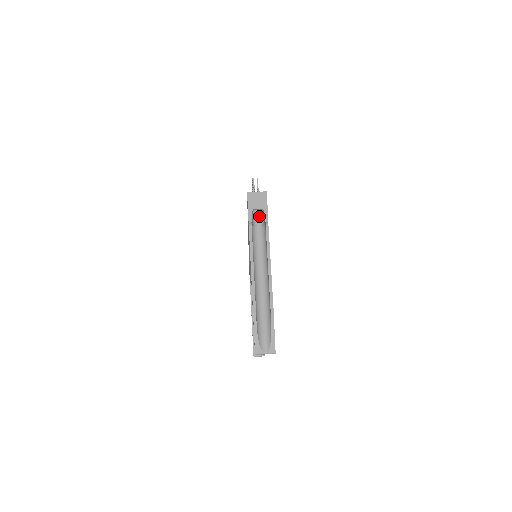
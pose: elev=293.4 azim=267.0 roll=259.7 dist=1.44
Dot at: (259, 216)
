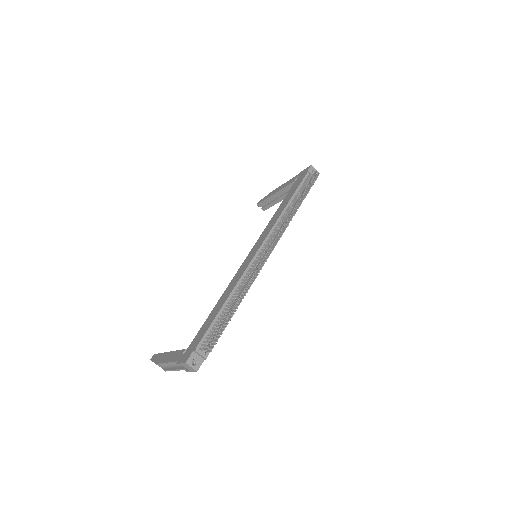
Dot at: occluded
